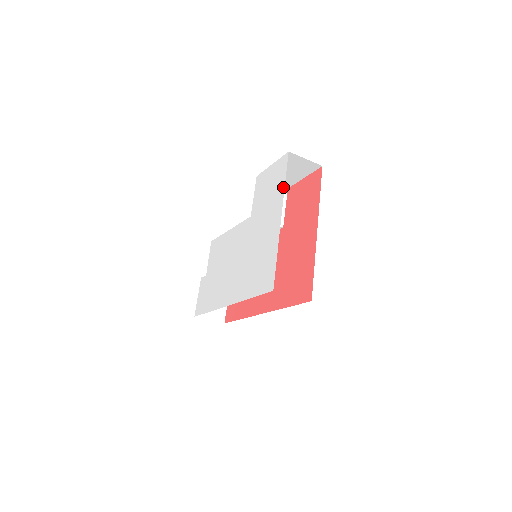
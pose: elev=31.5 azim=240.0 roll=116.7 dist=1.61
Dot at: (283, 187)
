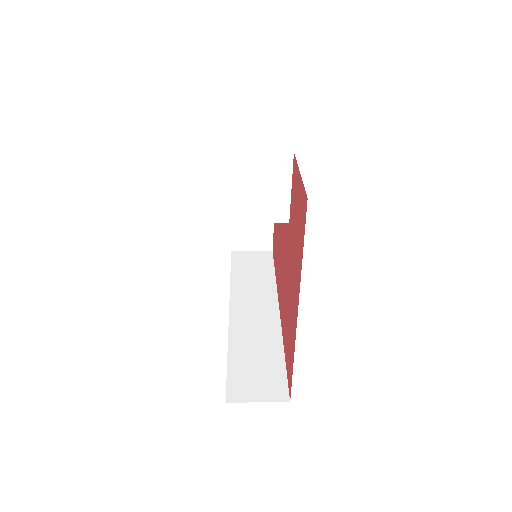
Dot at: occluded
